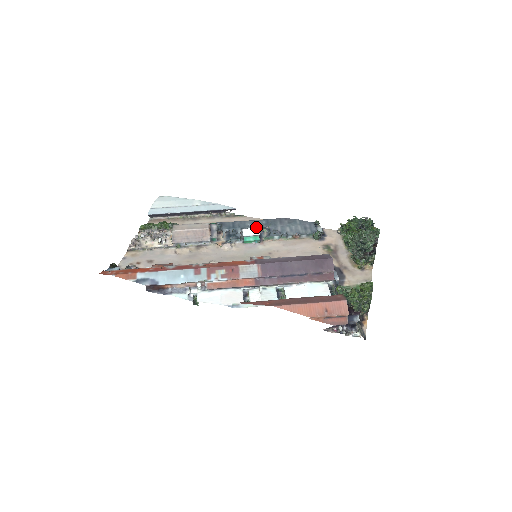
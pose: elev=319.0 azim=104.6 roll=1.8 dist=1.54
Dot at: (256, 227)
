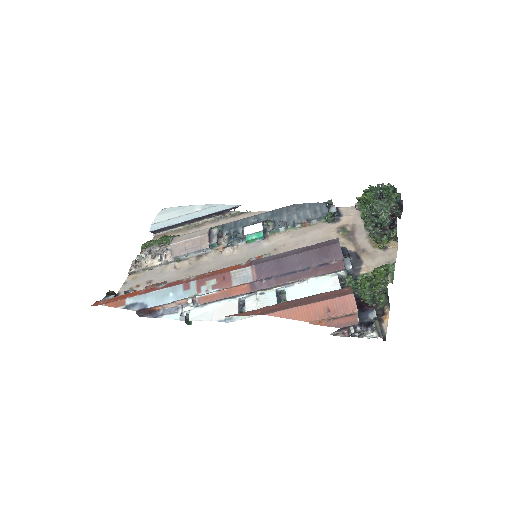
Dot at: (259, 222)
